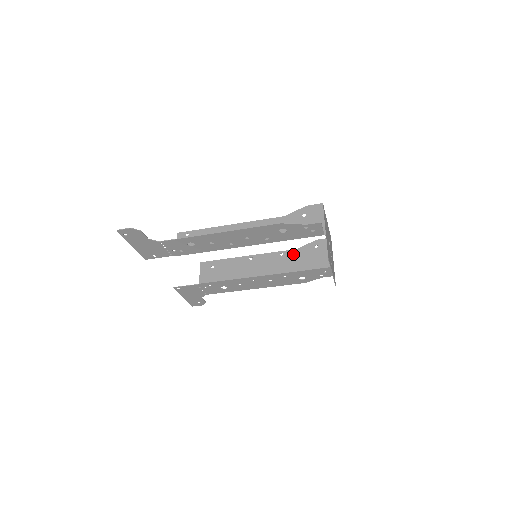
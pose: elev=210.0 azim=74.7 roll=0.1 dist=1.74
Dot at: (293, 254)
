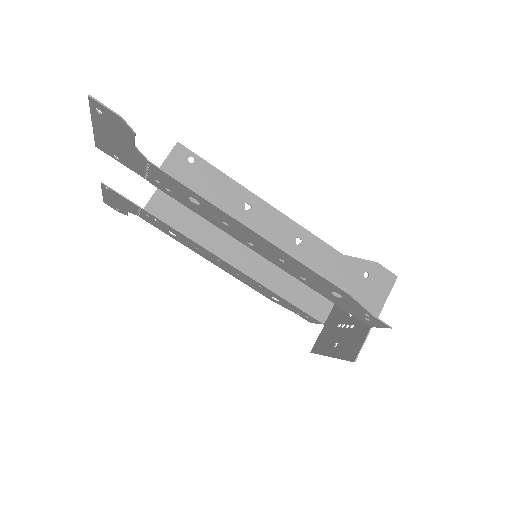
Dot at: occluded
